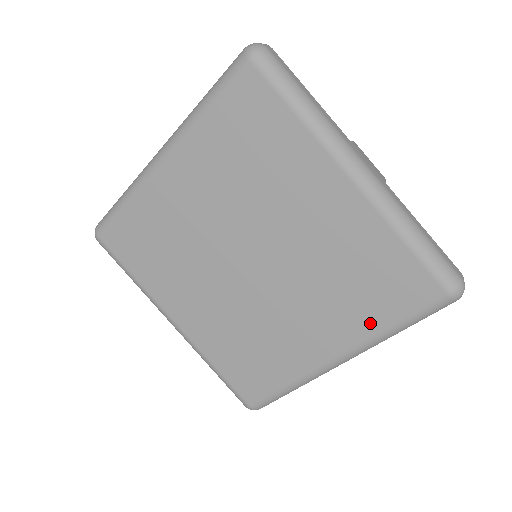
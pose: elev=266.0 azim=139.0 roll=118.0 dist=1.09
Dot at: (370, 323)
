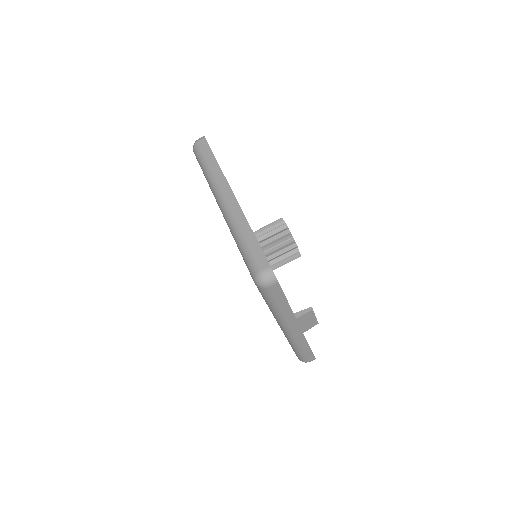
Dot at: occluded
